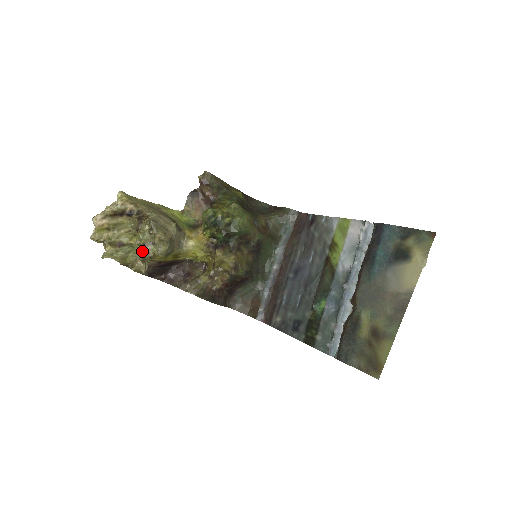
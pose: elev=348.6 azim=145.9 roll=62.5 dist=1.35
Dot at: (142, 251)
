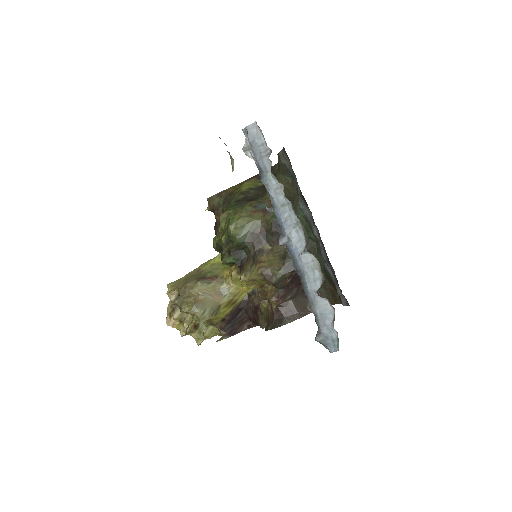
Dot at: (204, 323)
